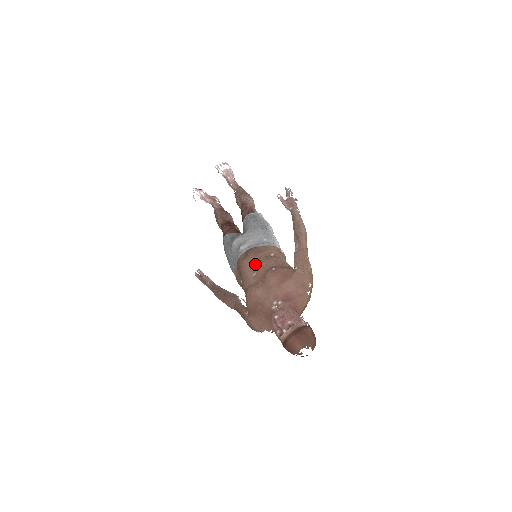
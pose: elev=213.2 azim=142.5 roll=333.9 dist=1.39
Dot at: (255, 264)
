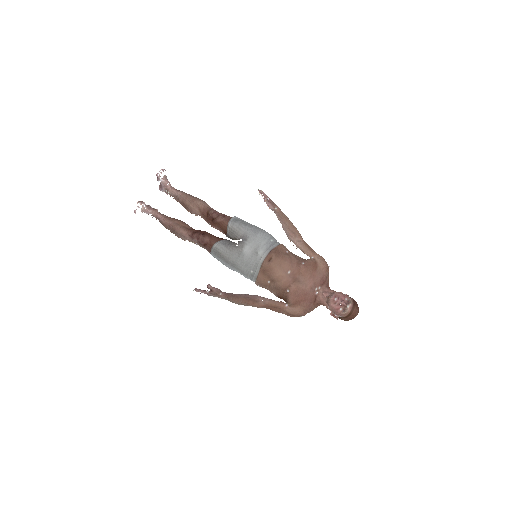
Dot at: (286, 264)
